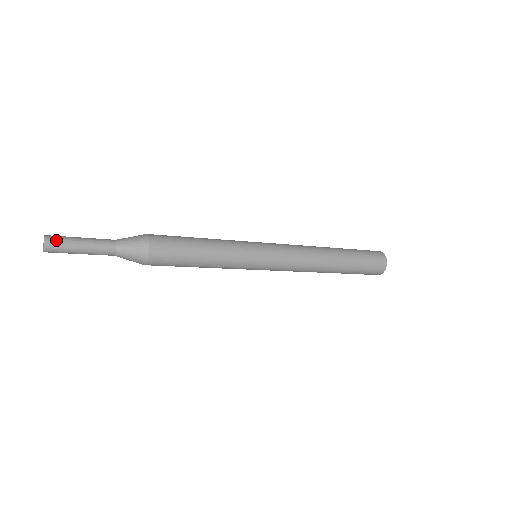
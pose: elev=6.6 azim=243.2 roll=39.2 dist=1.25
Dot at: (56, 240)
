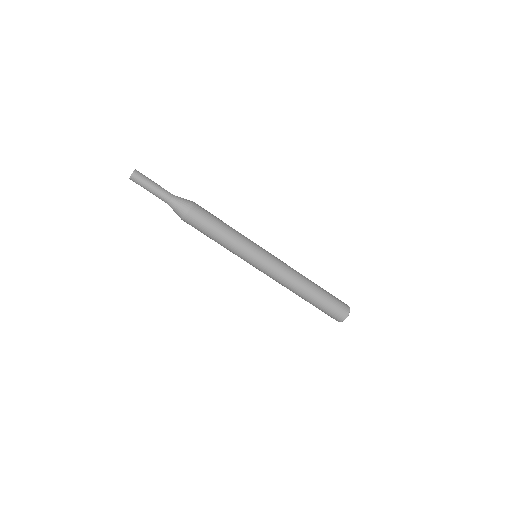
Dot at: (141, 174)
